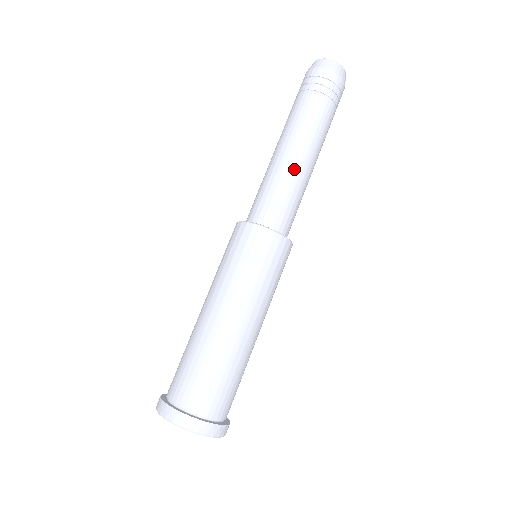
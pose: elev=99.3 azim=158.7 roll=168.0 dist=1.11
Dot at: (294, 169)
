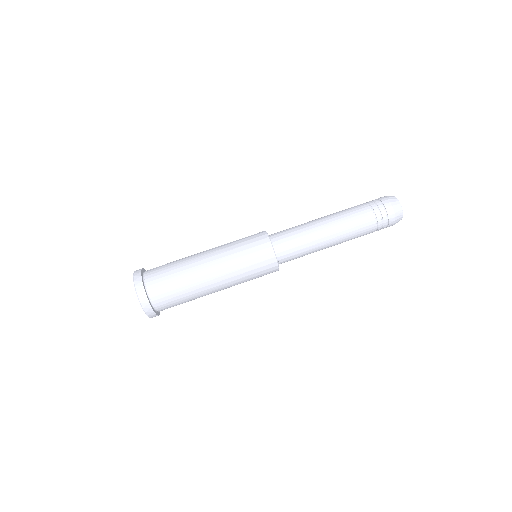
Dot at: (319, 237)
